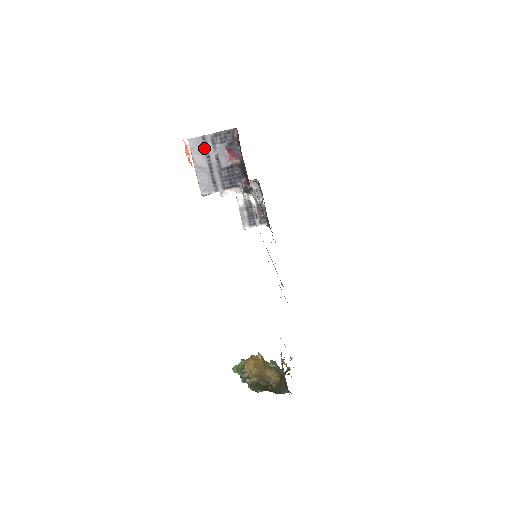
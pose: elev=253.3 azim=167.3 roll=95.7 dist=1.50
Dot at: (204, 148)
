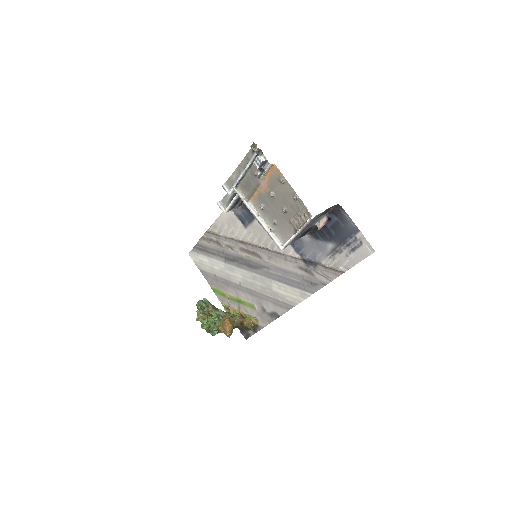
Dot at: (312, 221)
